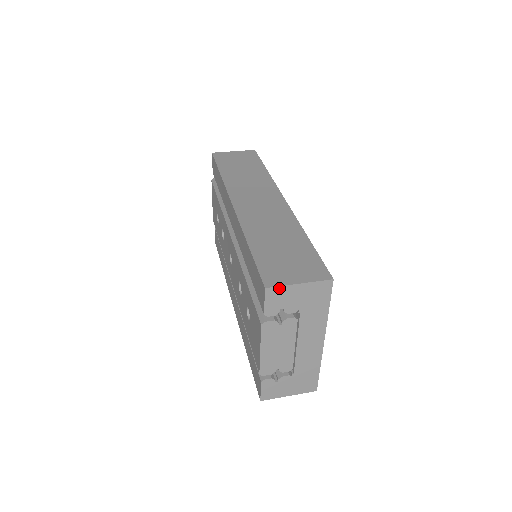
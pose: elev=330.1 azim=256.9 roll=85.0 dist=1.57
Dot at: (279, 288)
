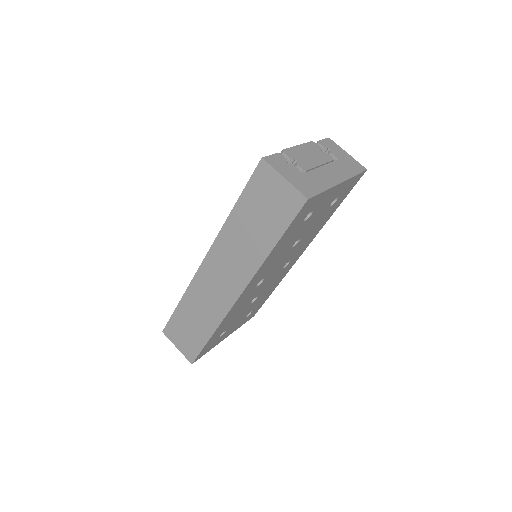
Dot at: (169, 337)
